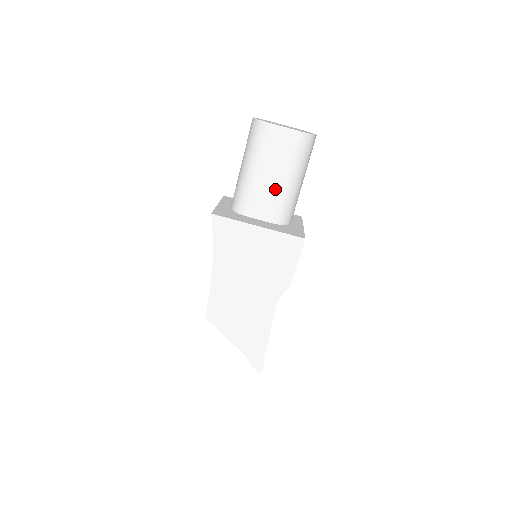
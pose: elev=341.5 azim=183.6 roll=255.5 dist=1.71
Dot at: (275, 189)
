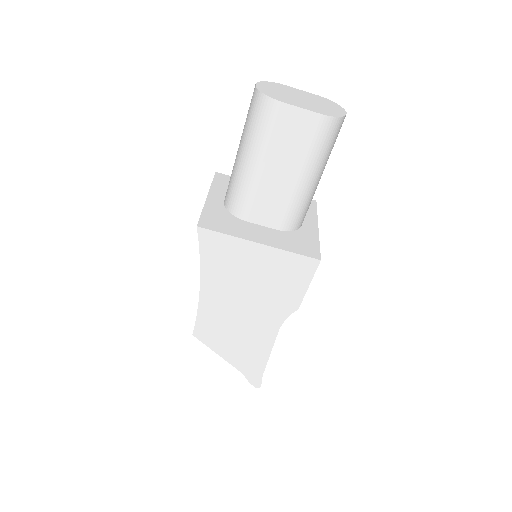
Dot at: (284, 189)
